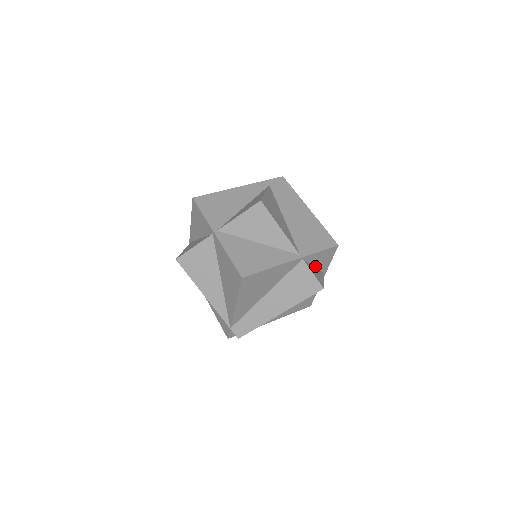
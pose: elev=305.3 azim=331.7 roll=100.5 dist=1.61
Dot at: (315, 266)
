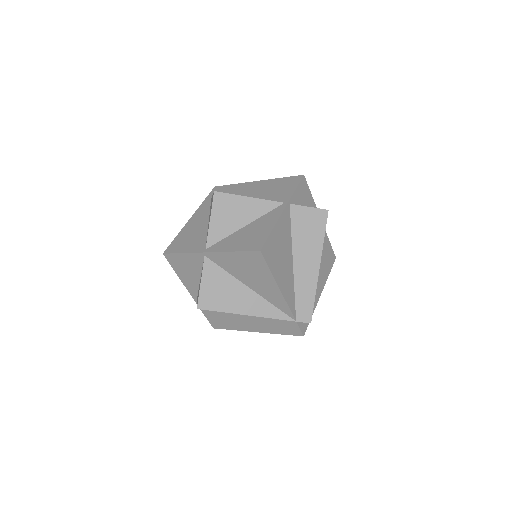
Dot at: occluded
